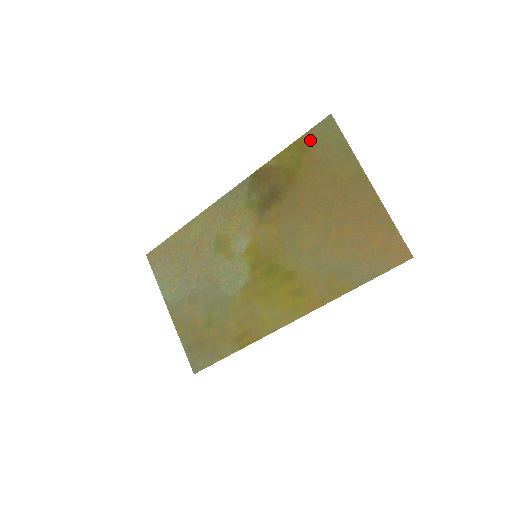
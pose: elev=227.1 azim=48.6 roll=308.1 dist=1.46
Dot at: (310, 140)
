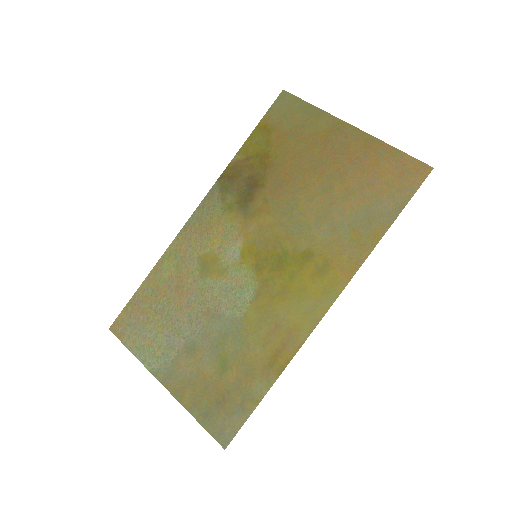
Dot at: (271, 120)
